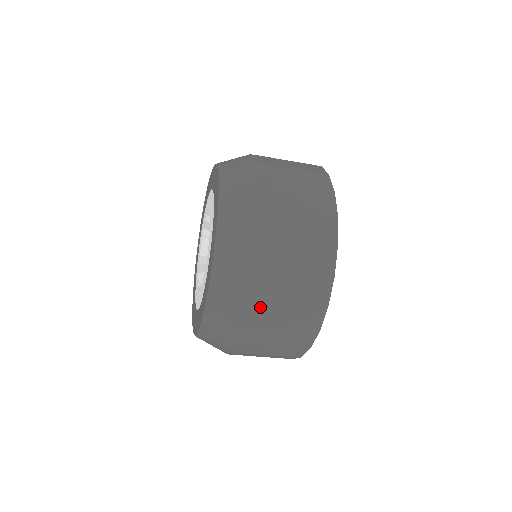
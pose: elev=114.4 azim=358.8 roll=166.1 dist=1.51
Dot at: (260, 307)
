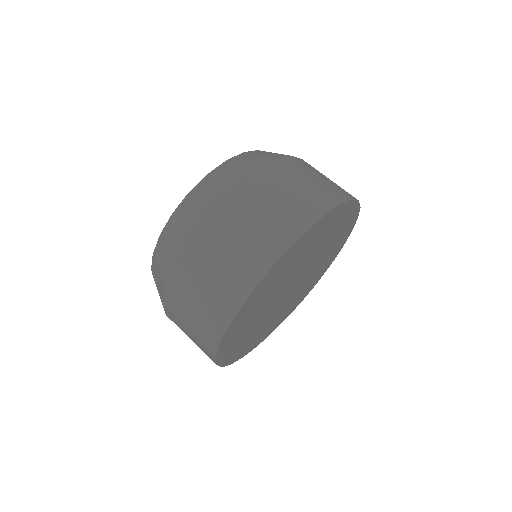
Dot at: (236, 201)
